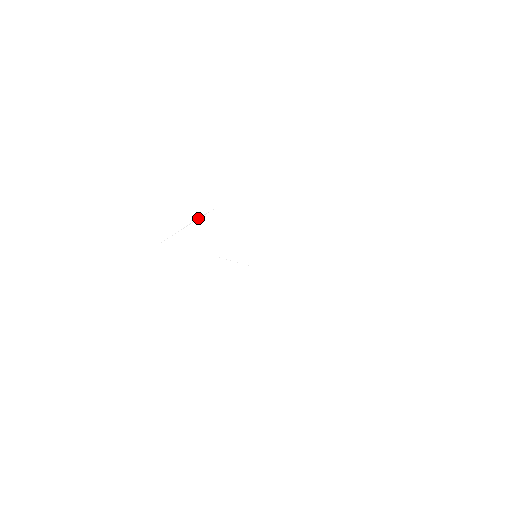
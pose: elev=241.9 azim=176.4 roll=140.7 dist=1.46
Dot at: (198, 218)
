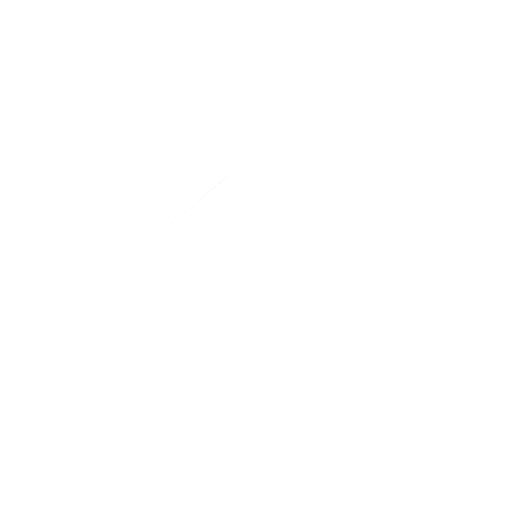
Dot at: occluded
